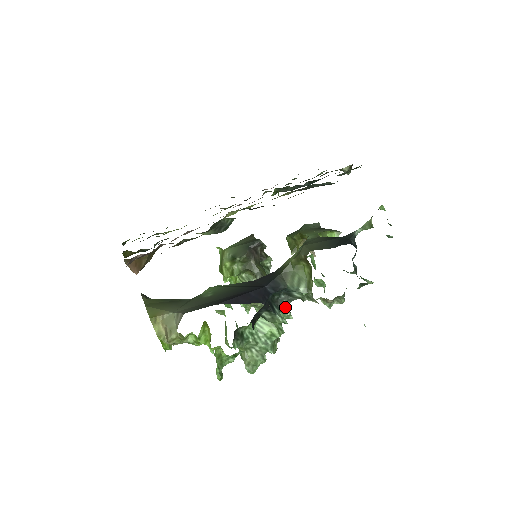
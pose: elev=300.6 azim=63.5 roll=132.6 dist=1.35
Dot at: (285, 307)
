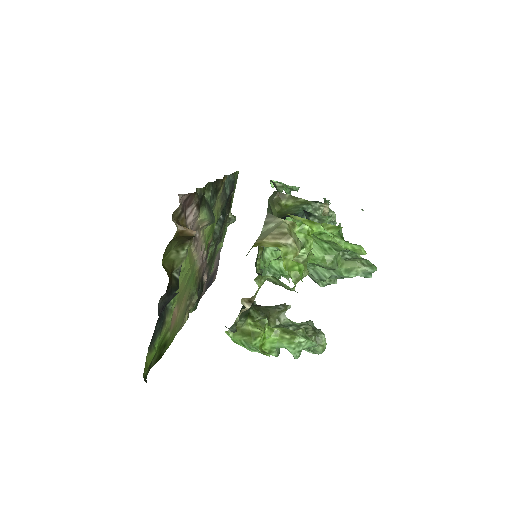
Dot at: occluded
